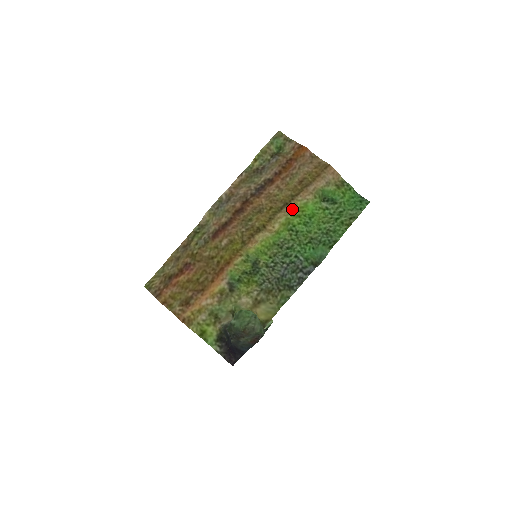
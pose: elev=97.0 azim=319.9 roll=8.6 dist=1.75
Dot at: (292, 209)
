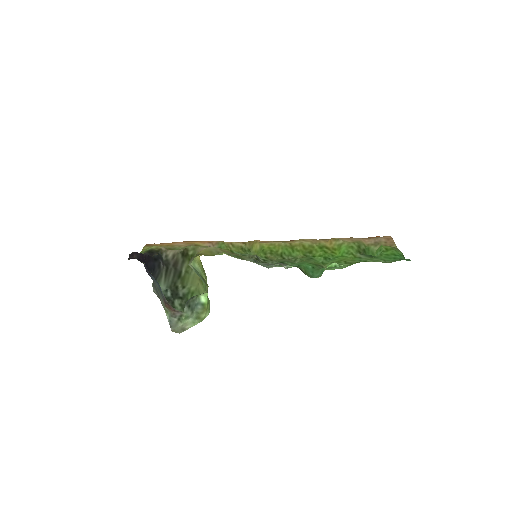
Dot at: (323, 243)
